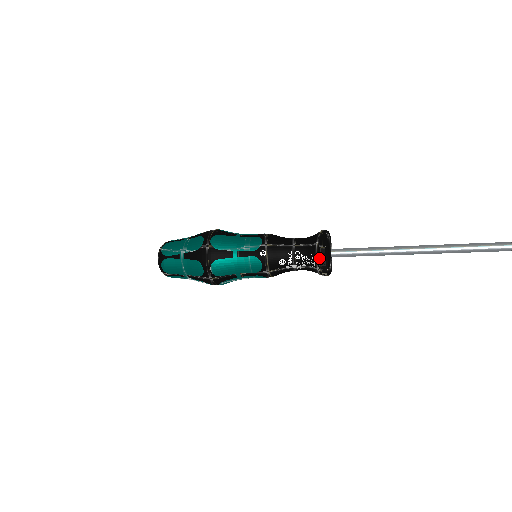
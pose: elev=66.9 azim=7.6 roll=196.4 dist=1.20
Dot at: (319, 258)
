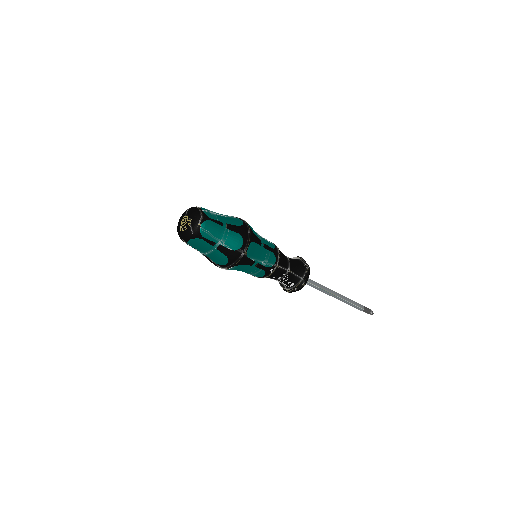
Dot at: (296, 288)
